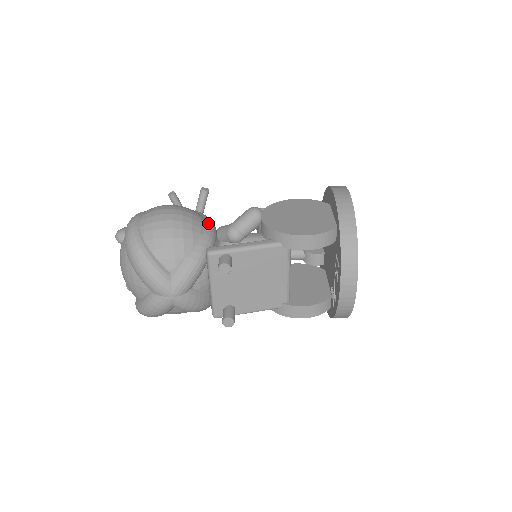
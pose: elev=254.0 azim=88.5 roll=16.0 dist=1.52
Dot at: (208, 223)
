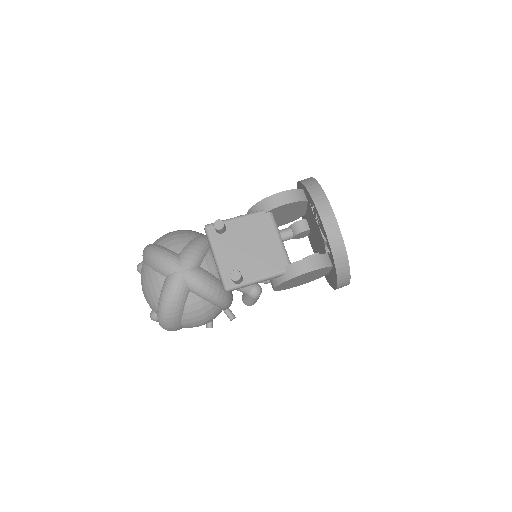
Dot at: occluded
